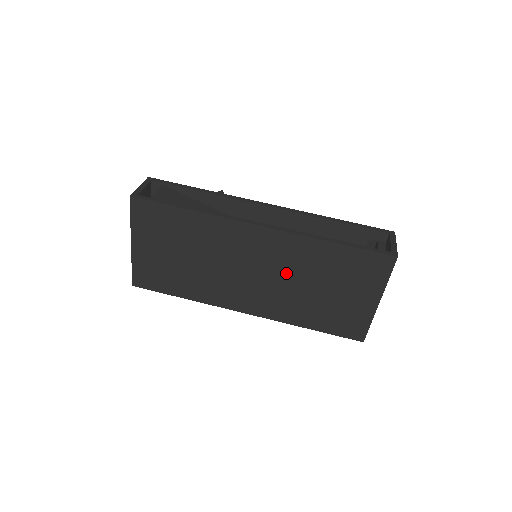
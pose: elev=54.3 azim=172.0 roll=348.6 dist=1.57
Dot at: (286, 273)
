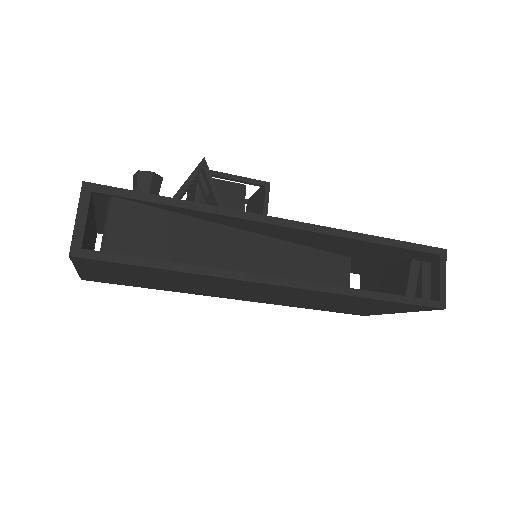
Dot at: (299, 298)
